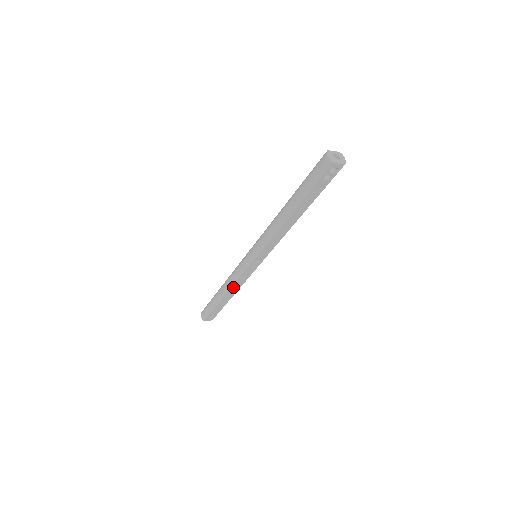
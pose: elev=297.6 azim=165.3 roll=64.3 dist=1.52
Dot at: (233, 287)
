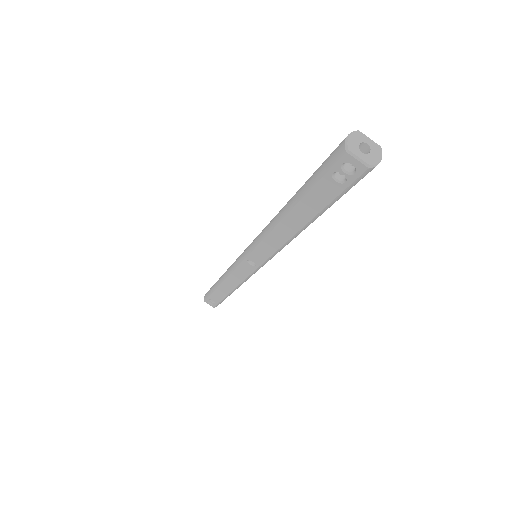
Dot at: (228, 280)
